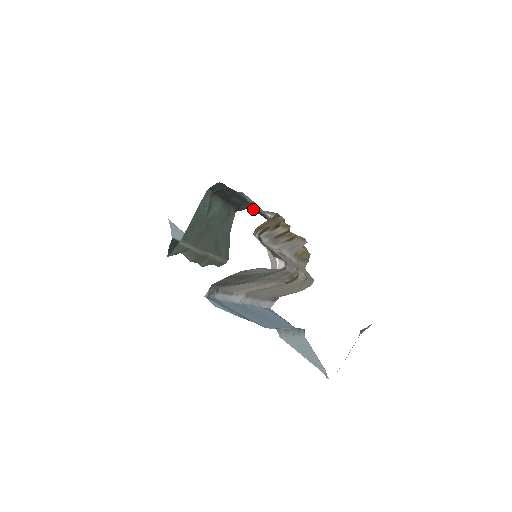
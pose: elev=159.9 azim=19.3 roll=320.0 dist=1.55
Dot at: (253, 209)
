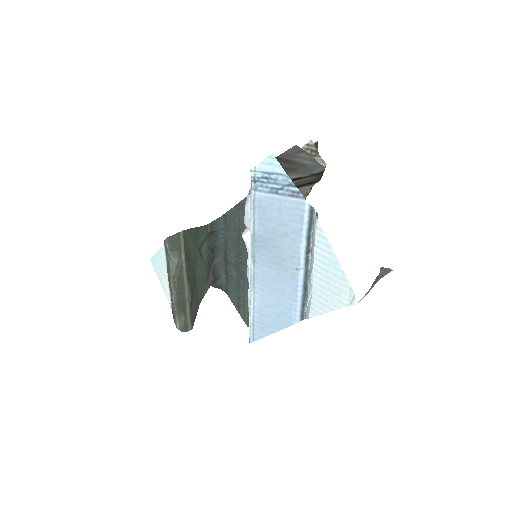
Dot at: (228, 287)
